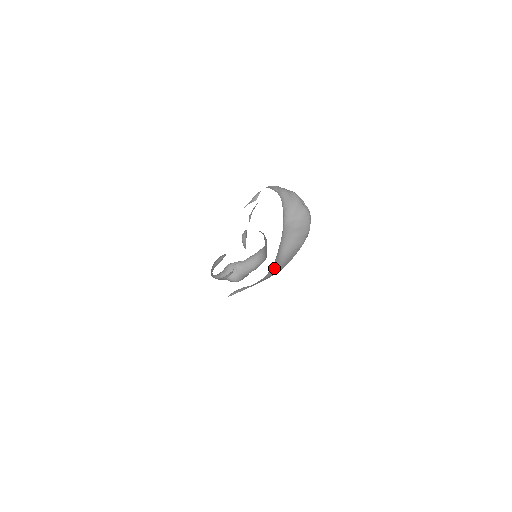
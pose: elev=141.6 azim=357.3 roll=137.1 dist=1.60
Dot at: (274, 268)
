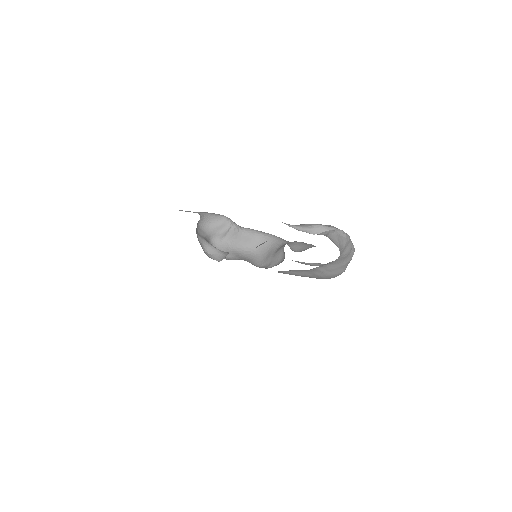
Dot at: occluded
